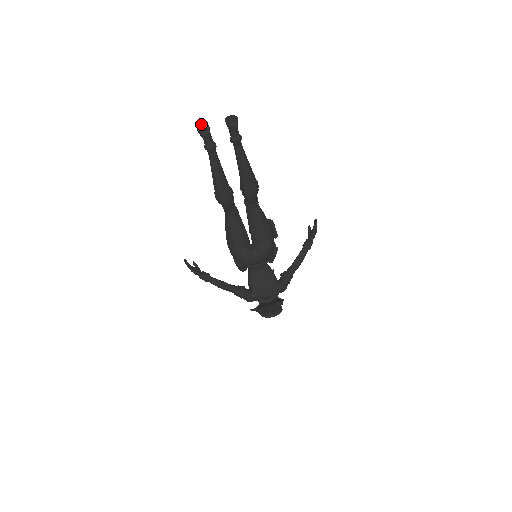
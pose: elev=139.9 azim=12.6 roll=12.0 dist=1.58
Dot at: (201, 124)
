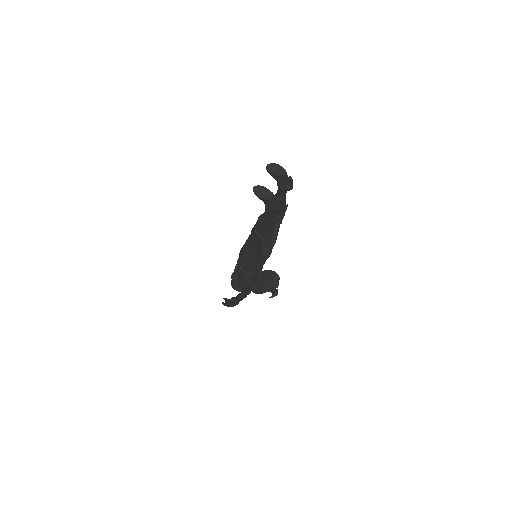
Dot at: (254, 188)
